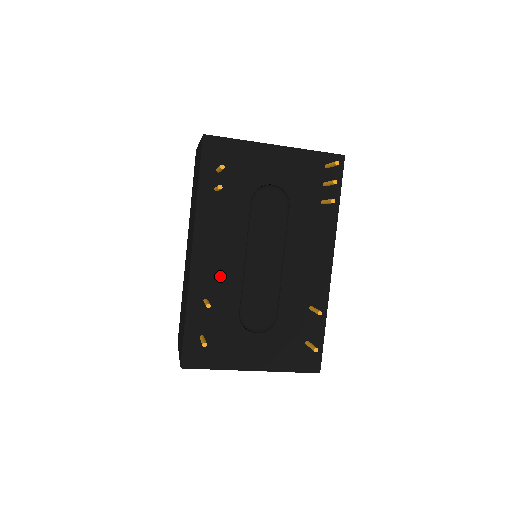
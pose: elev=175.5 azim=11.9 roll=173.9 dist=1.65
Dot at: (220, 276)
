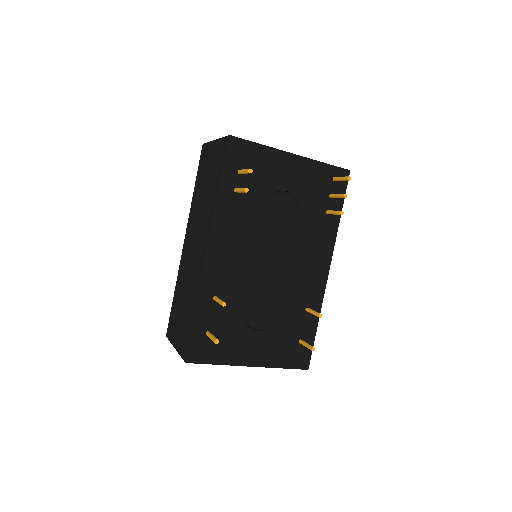
Dot at: (231, 275)
